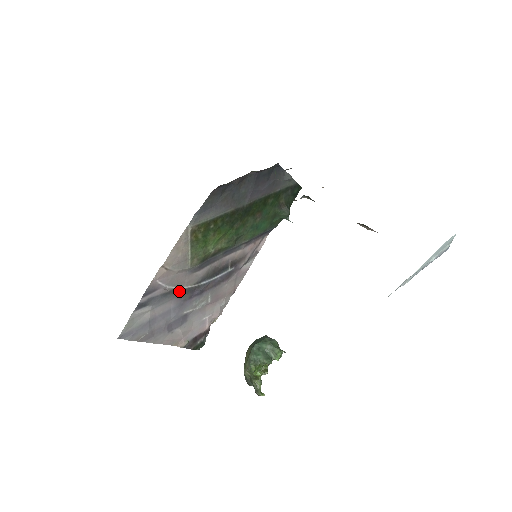
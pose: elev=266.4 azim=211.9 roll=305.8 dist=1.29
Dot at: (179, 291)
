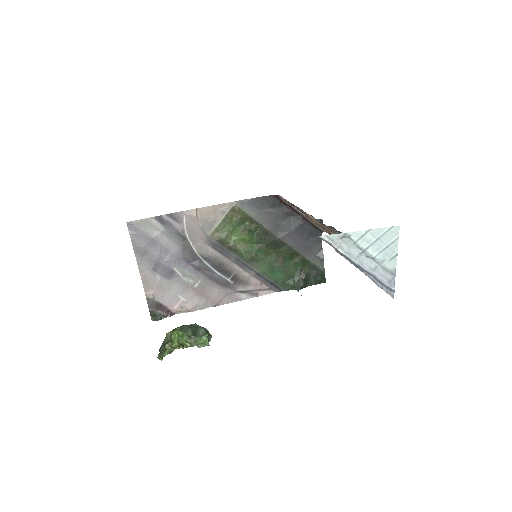
Dot at: (188, 245)
